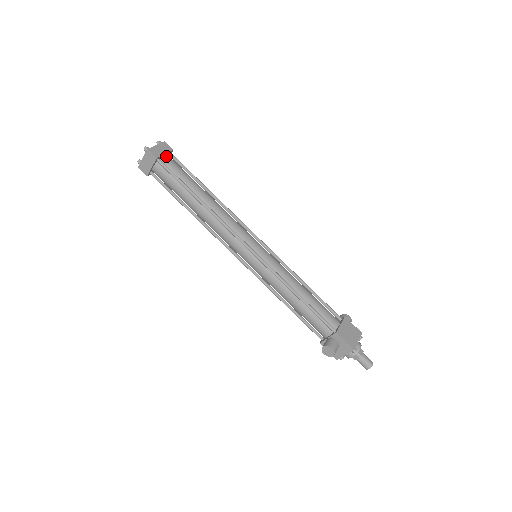
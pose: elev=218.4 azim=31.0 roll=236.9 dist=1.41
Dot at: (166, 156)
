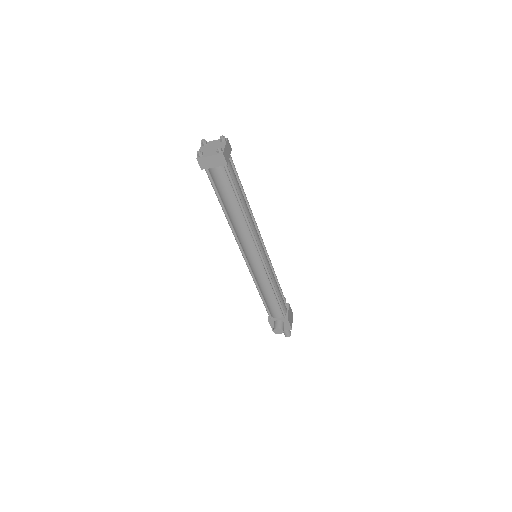
Dot at: occluded
